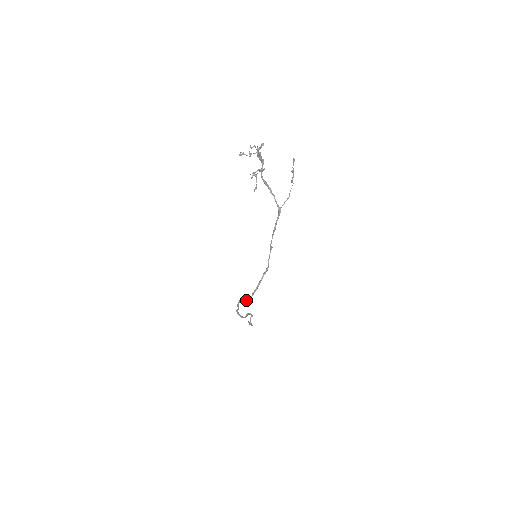
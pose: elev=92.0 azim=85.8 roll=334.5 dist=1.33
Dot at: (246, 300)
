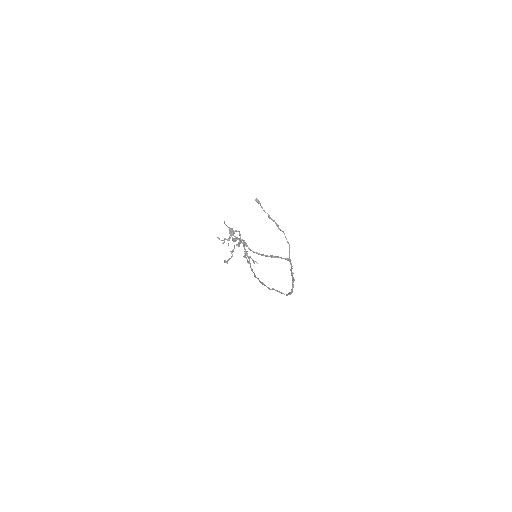
Dot at: (281, 293)
